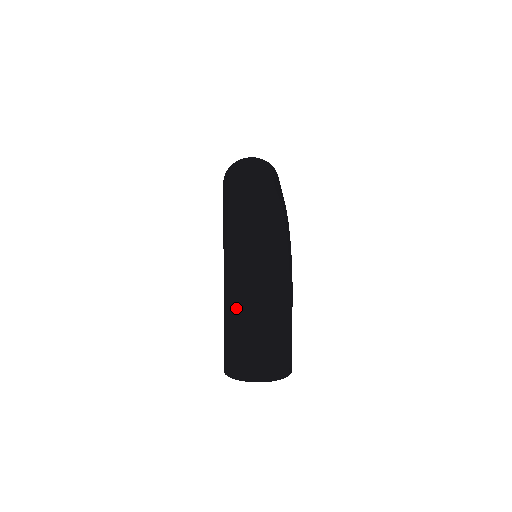
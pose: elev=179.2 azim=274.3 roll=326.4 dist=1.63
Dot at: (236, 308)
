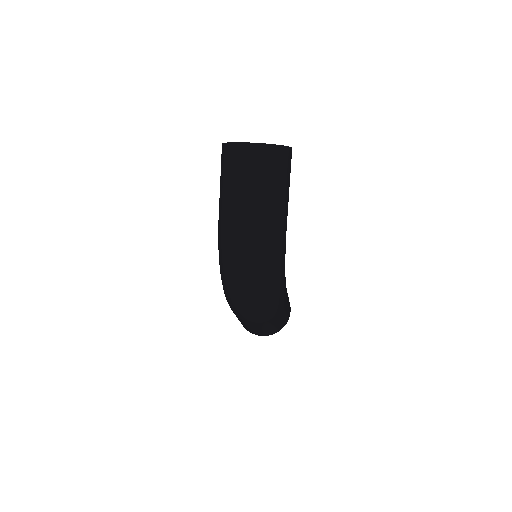
Dot at: occluded
